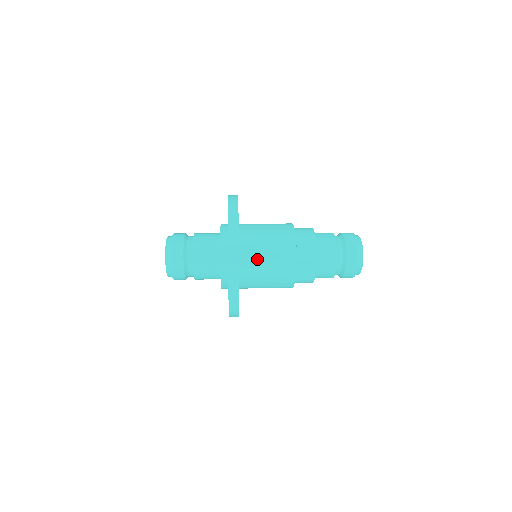
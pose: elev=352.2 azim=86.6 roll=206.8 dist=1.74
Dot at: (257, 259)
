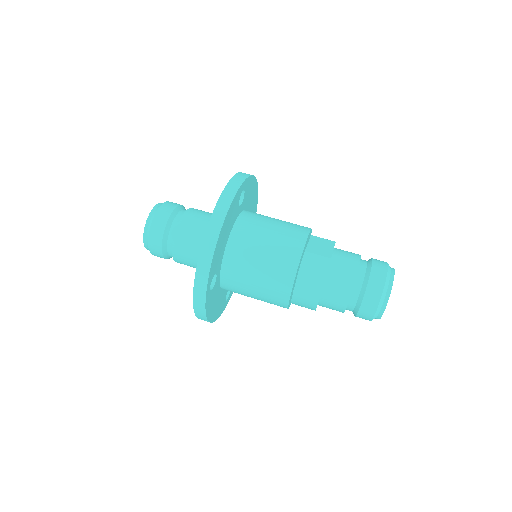
Dot at: occluded
